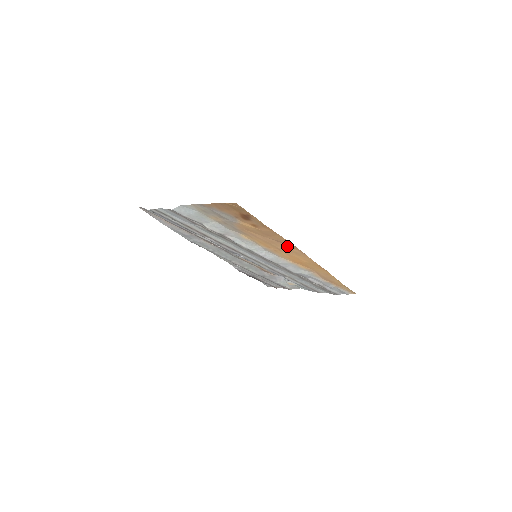
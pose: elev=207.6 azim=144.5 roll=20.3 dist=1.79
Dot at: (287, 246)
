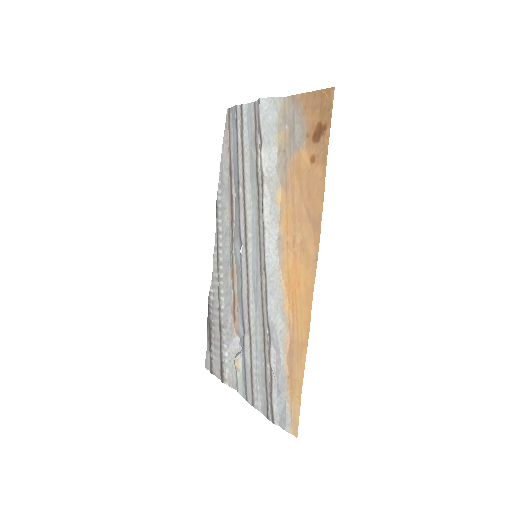
Dot at: (310, 235)
